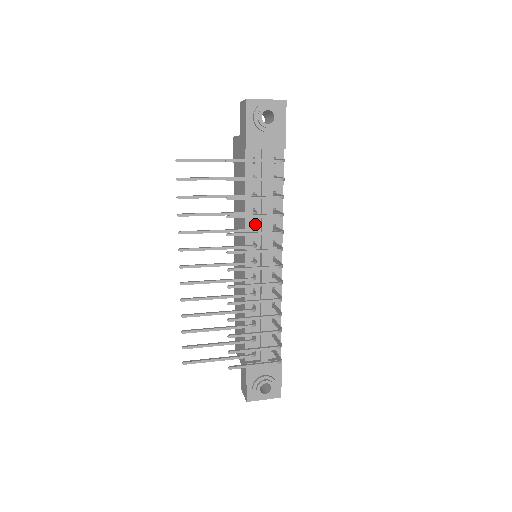
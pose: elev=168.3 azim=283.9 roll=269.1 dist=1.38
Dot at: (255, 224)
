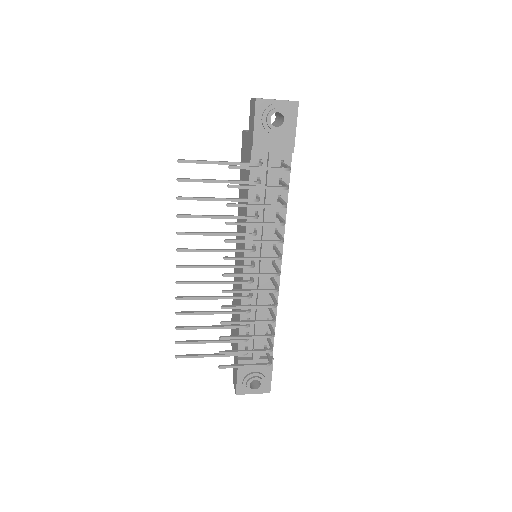
Dot at: (256, 227)
